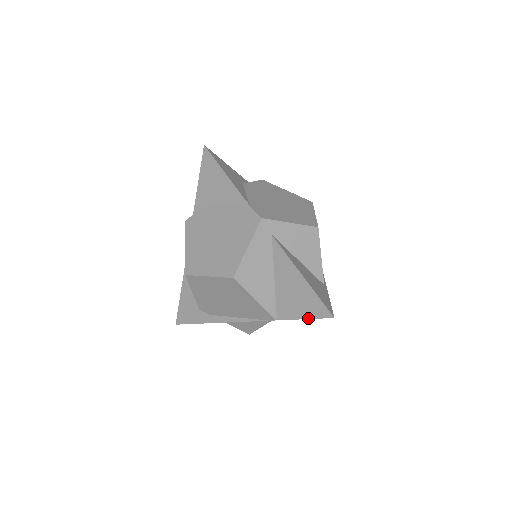
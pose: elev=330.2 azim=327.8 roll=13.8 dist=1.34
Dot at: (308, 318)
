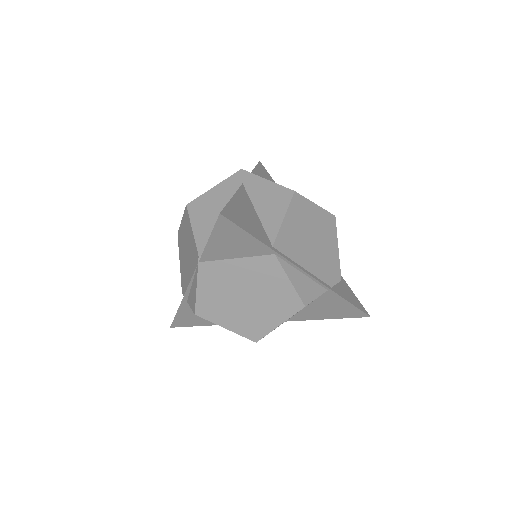
Dot at: (211, 233)
